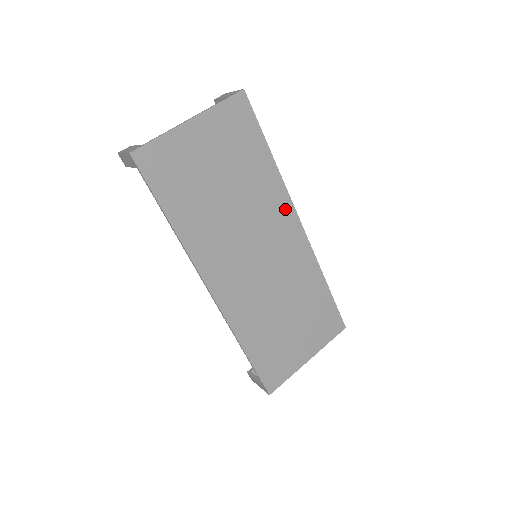
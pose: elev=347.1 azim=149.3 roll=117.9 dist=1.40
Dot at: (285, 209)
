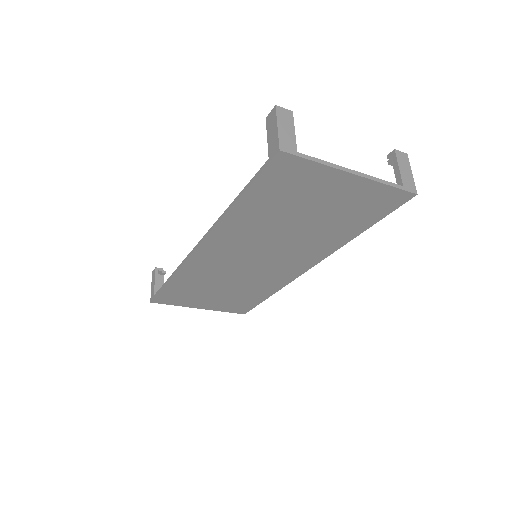
Dot at: (315, 257)
